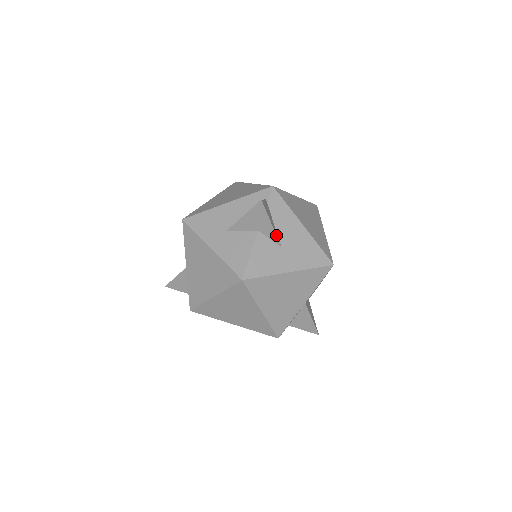
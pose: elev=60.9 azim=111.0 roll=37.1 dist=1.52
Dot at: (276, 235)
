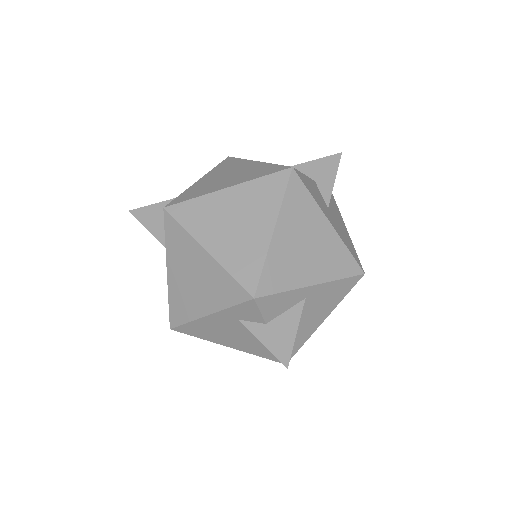
Dot at: occluded
